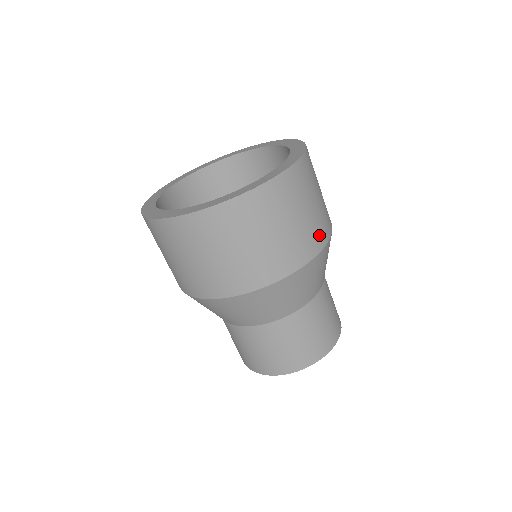
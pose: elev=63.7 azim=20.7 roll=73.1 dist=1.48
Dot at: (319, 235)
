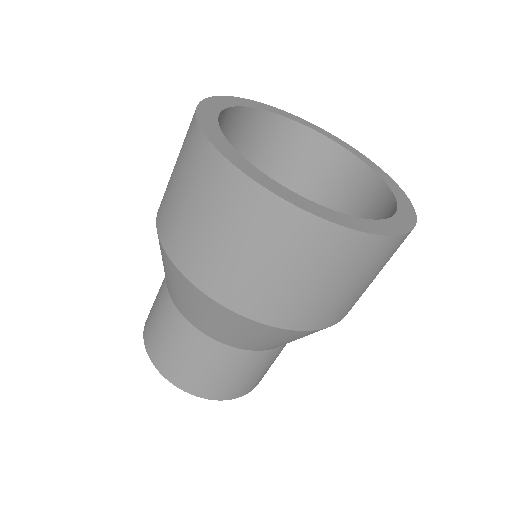
Dot at: (310, 317)
